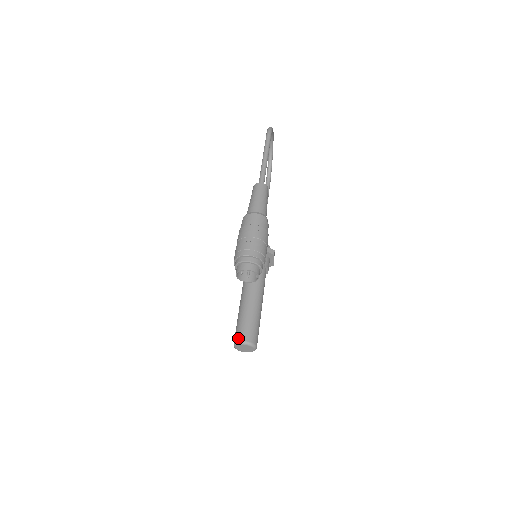
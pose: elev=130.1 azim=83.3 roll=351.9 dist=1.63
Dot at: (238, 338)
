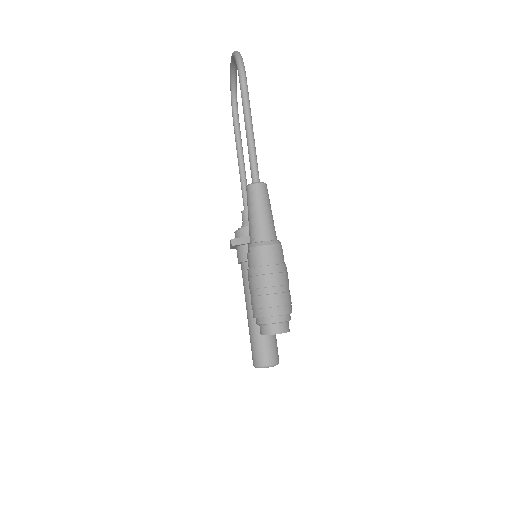
Dot at: (259, 362)
